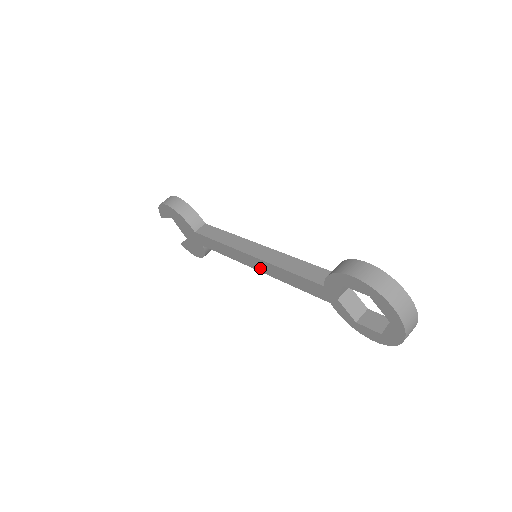
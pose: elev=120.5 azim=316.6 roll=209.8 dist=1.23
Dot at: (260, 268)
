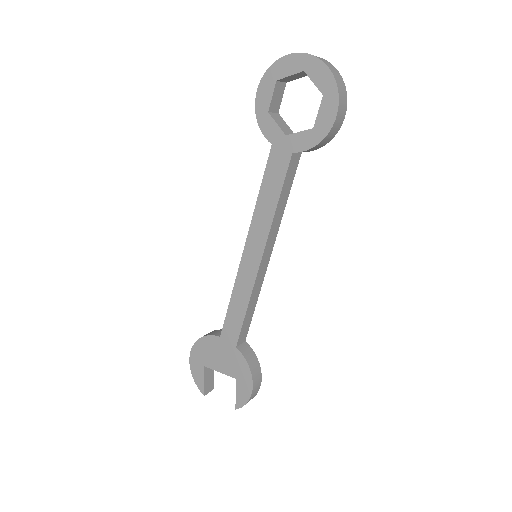
Dot at: (258, 248)
